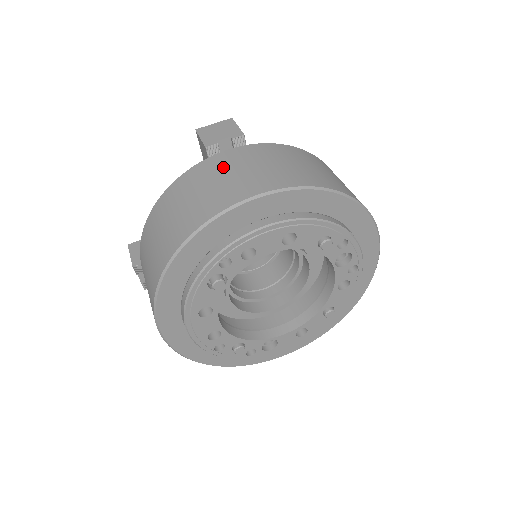
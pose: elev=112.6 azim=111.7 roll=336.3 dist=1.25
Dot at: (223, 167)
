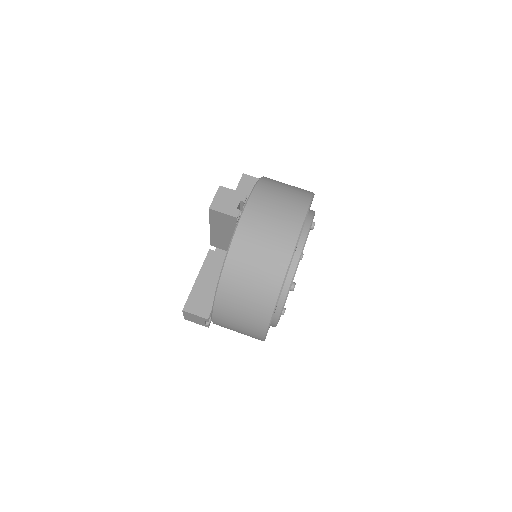
Dot at: (259, 223)
